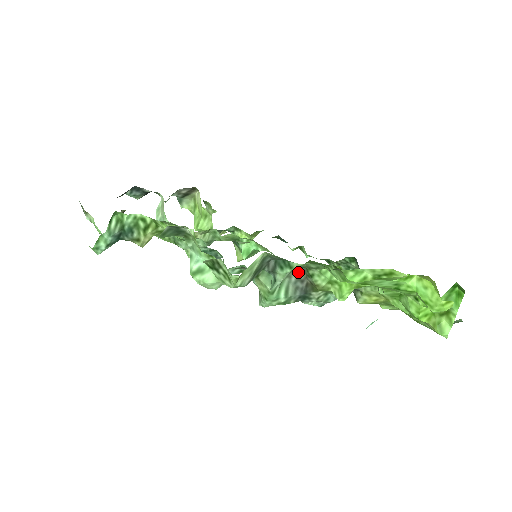
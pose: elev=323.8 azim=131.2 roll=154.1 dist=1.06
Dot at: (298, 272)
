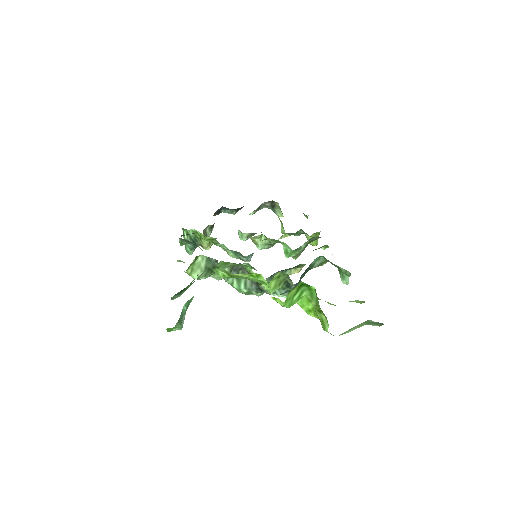
Dot at: occluded
